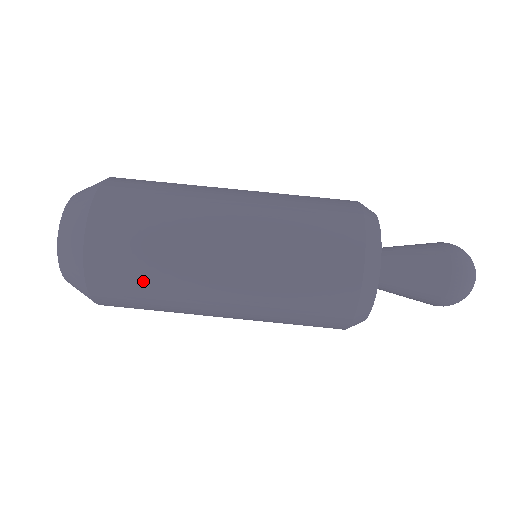
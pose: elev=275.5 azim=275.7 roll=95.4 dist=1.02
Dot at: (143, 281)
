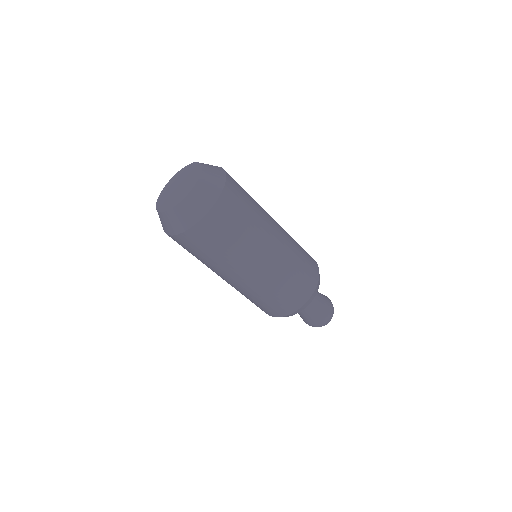
Dot at: (214, 251)
